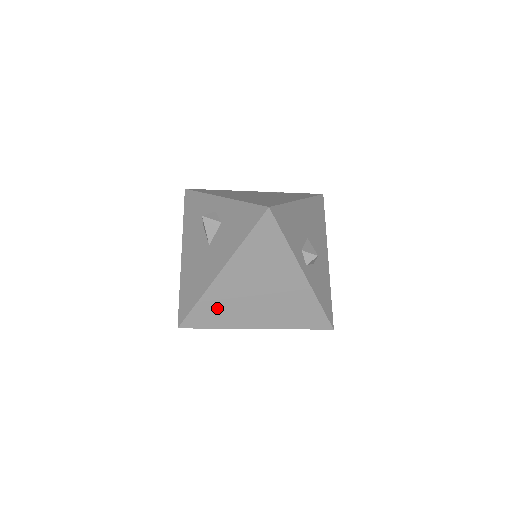
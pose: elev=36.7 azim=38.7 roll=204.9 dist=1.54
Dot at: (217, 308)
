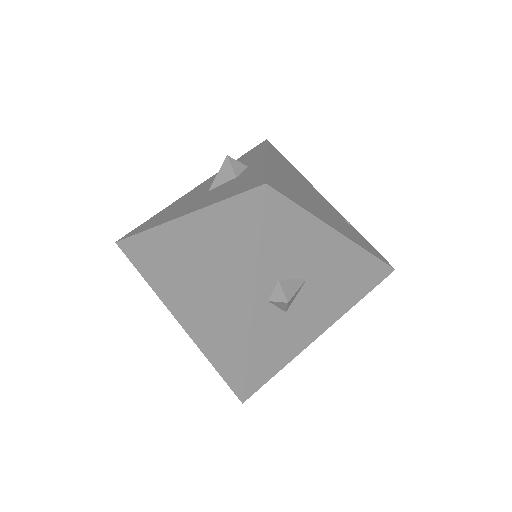
Dot at: (155, 256)
